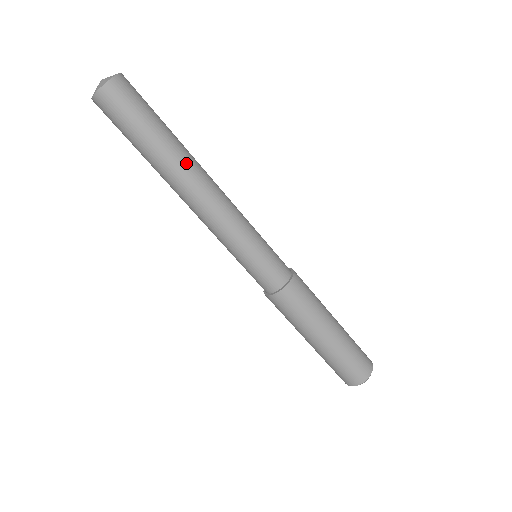
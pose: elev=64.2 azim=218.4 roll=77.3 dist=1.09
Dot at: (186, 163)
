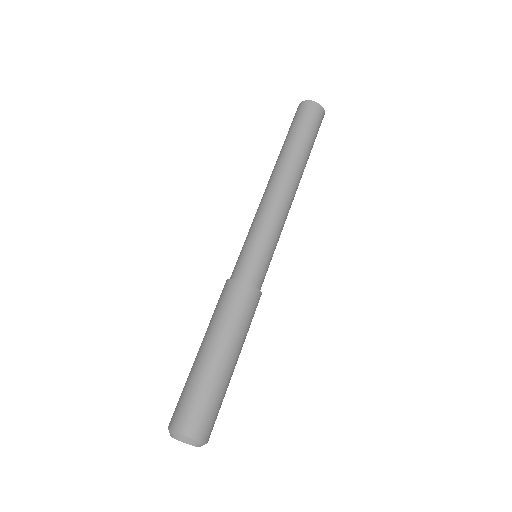
Dot at: (300, 167)
